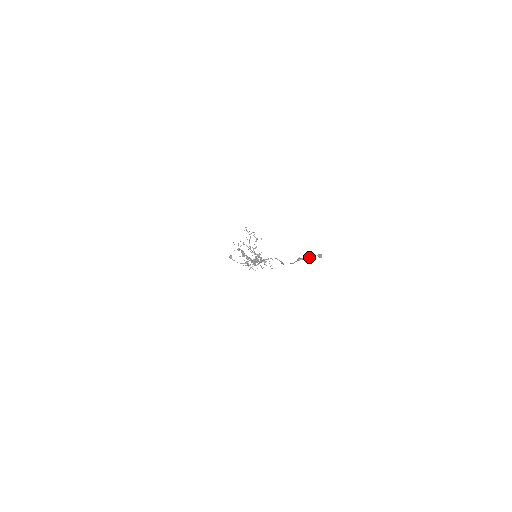
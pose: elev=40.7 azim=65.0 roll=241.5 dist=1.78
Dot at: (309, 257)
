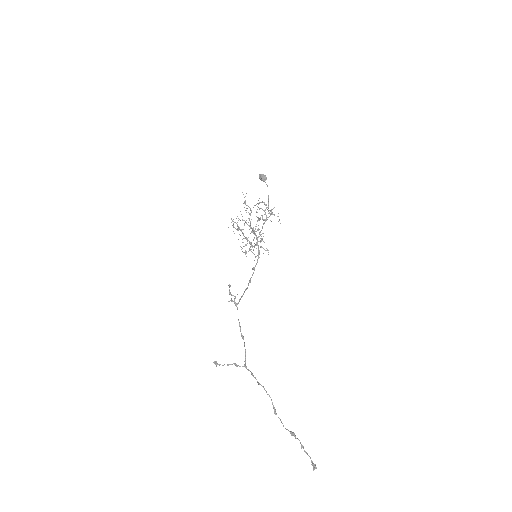
Dot at: occluded
